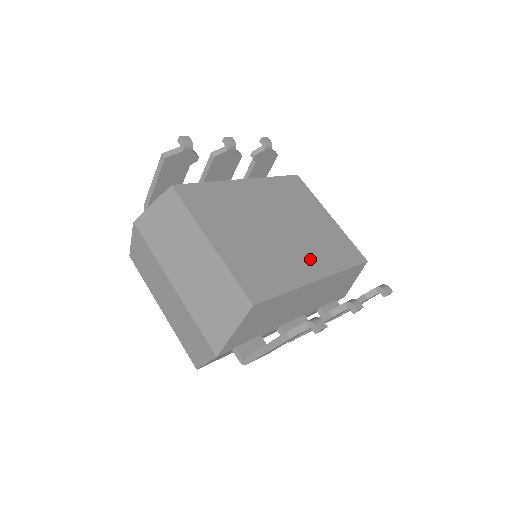
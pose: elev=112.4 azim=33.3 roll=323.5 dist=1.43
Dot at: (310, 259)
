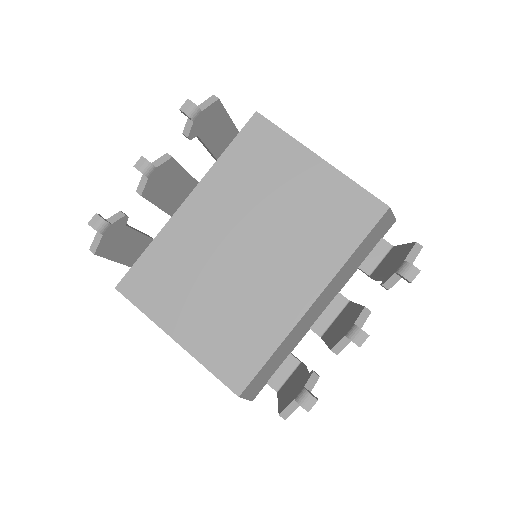
Dot at: (297, 274)
